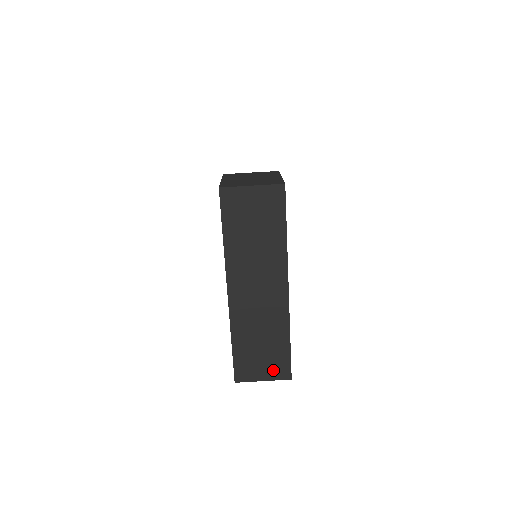
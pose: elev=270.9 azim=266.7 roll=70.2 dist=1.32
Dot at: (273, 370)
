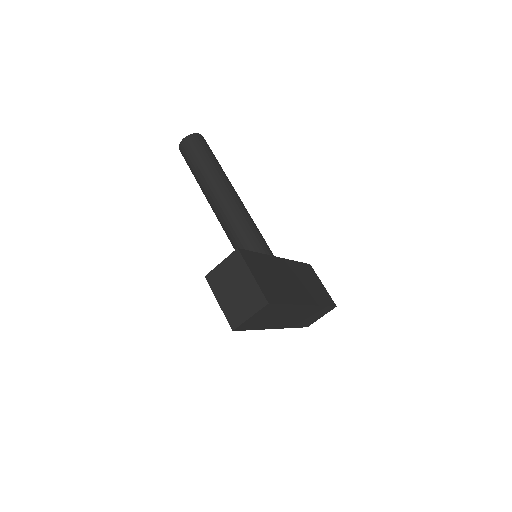
Dot at: (324, 313)
